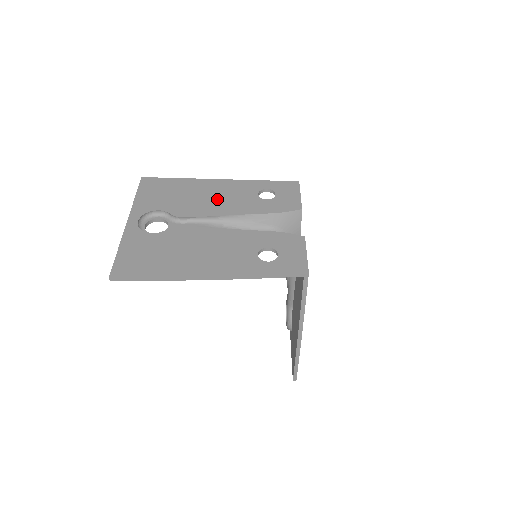
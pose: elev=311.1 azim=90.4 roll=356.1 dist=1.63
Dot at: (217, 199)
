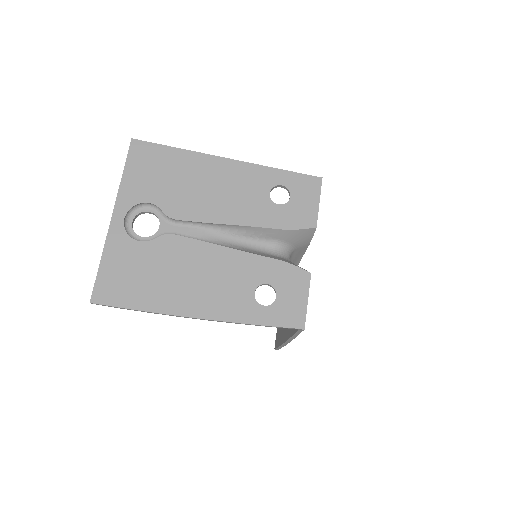
Dot at: (220, 194)
